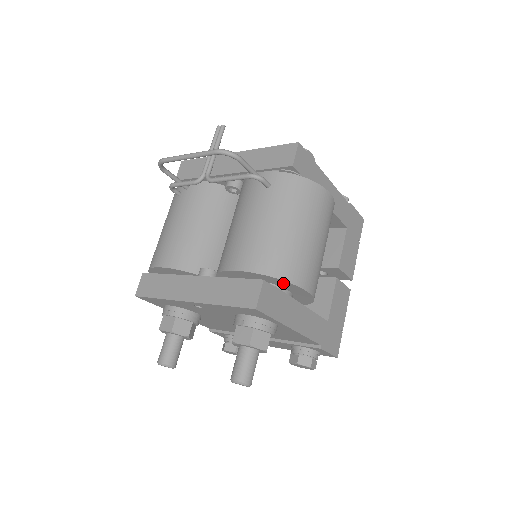
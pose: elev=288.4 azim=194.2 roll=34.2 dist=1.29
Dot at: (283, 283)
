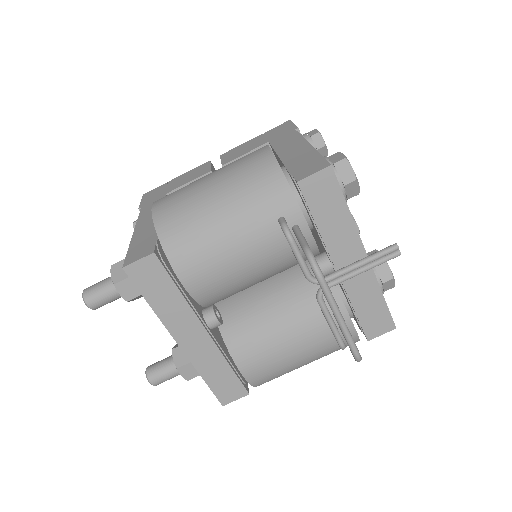
Dot at: occluded
